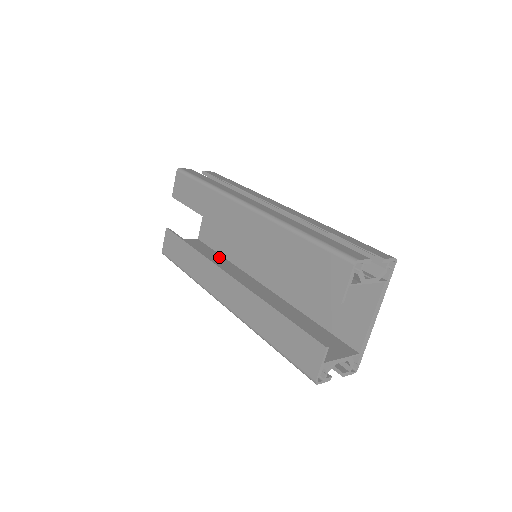
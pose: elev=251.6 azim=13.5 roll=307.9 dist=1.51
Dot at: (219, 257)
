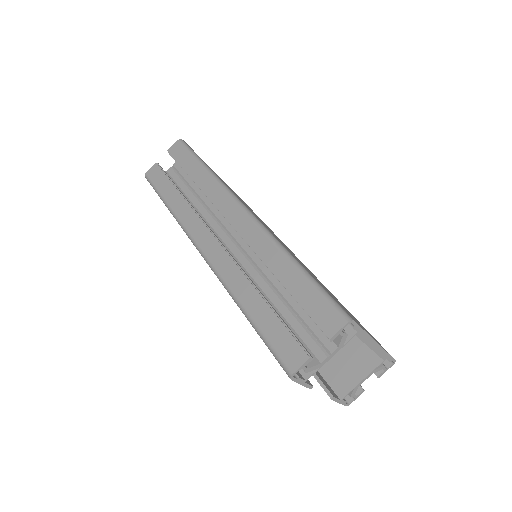
Dot at: occluded
